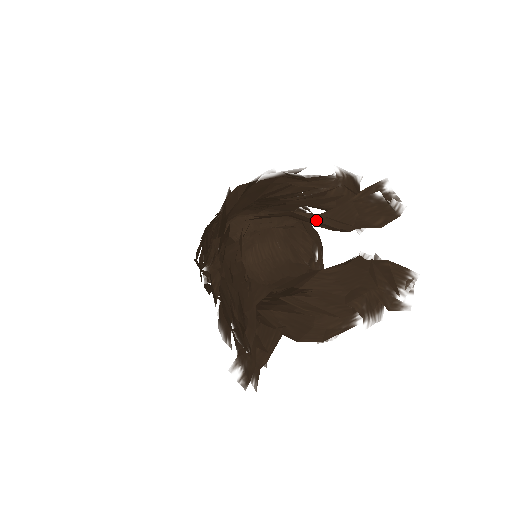
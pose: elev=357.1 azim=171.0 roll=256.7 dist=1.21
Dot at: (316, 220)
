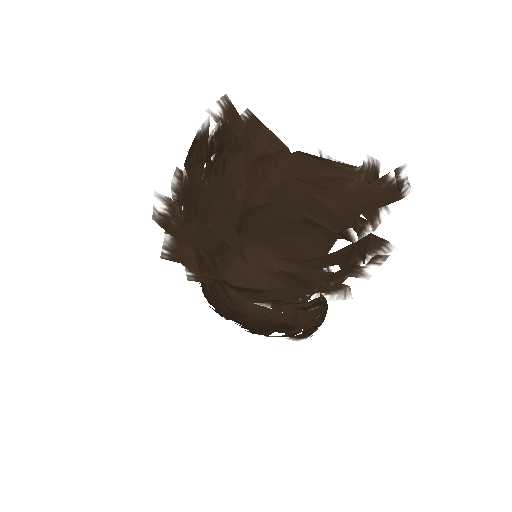
Dot at: (325, 204)
